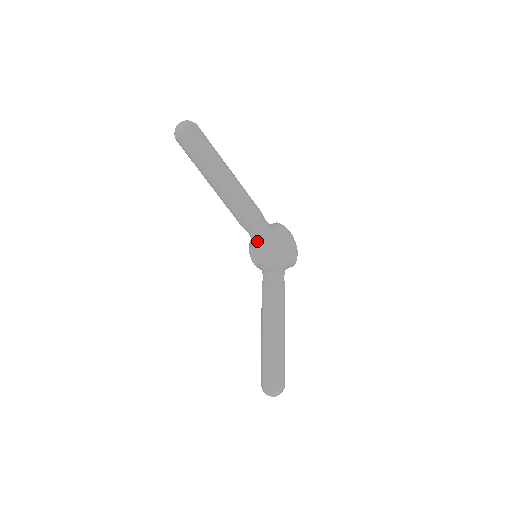
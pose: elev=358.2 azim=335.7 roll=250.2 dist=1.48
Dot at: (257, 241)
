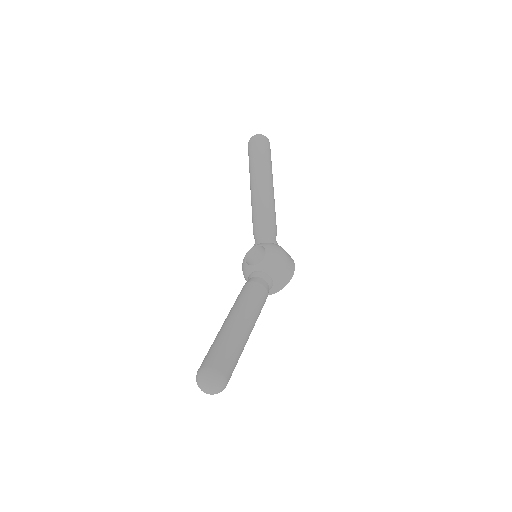
Dot at: (267, 243)
